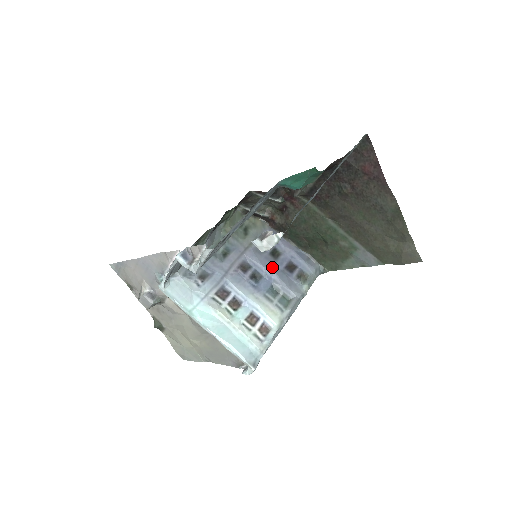
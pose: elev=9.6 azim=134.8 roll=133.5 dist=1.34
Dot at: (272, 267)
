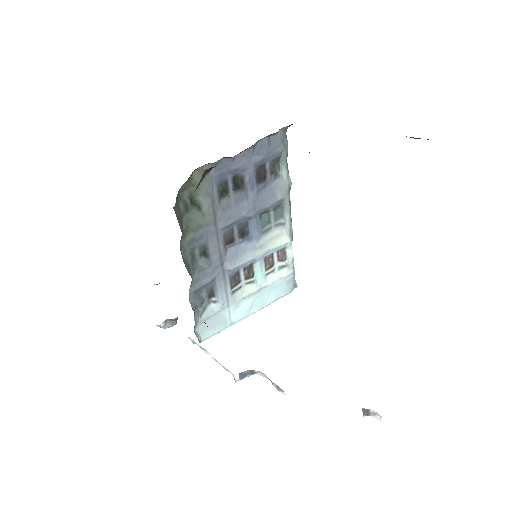
Dot at: (249, 204)
